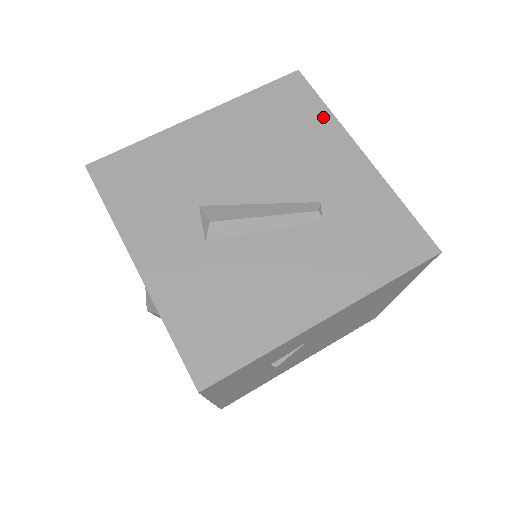
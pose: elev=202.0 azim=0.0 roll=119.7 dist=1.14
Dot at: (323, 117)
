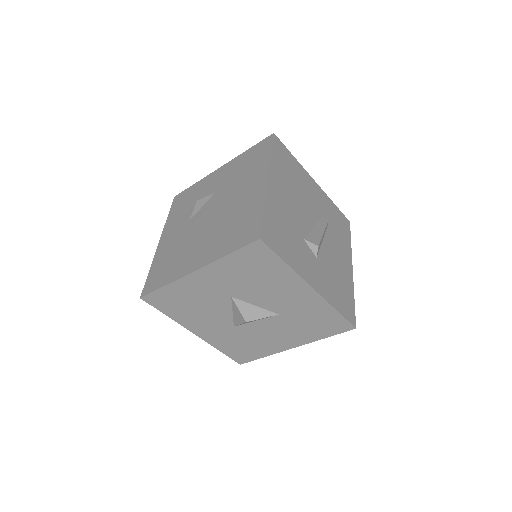
Dot at: (297, 164)
